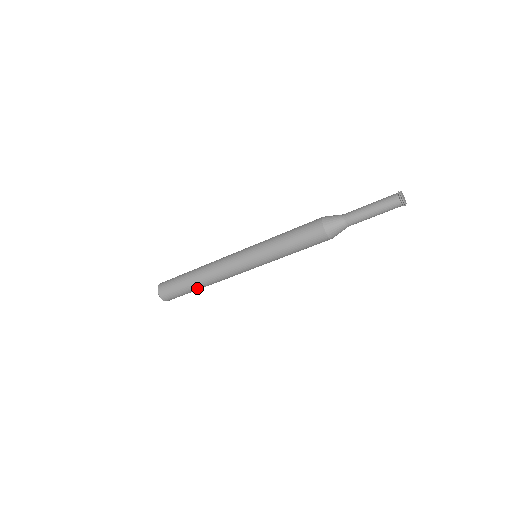
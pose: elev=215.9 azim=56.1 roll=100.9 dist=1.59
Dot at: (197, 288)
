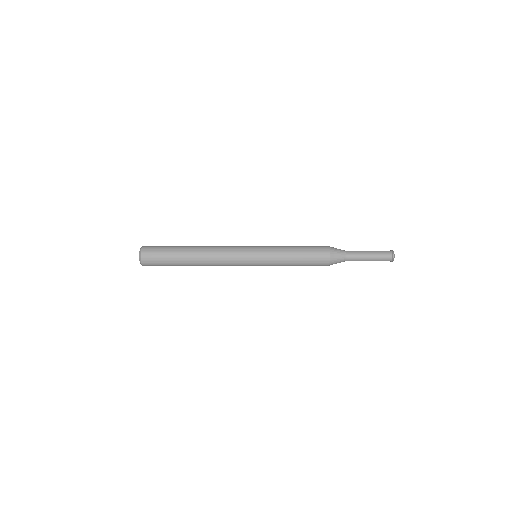
Dot at: occluded
